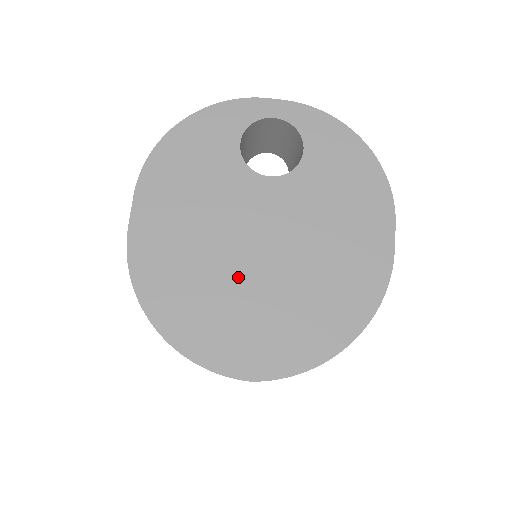
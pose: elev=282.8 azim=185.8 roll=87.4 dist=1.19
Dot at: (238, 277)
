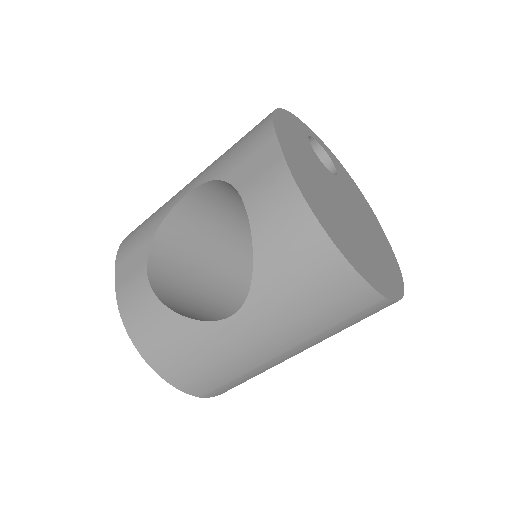
Dot at: (348, 224)
